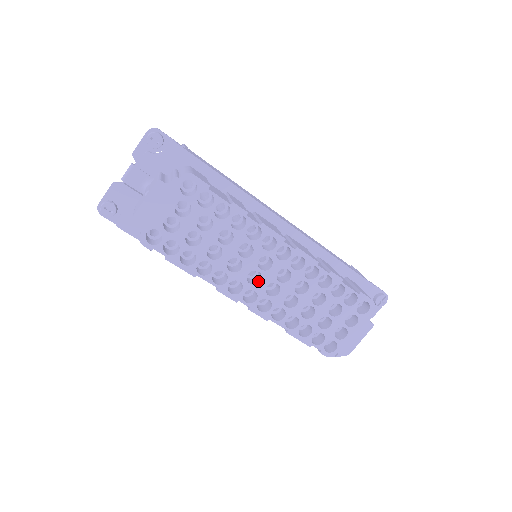
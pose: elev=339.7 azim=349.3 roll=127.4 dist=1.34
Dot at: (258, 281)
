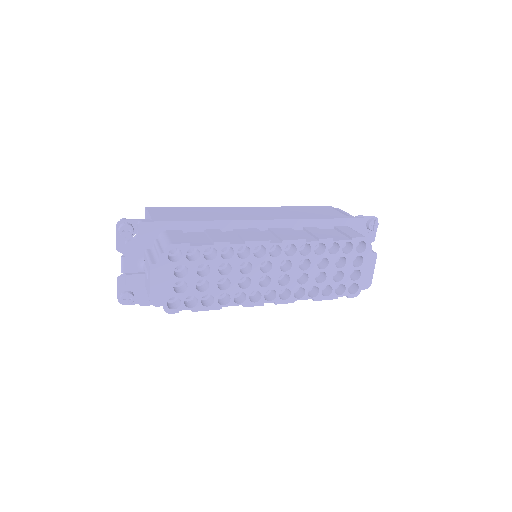
Dot at: (269, 281)
